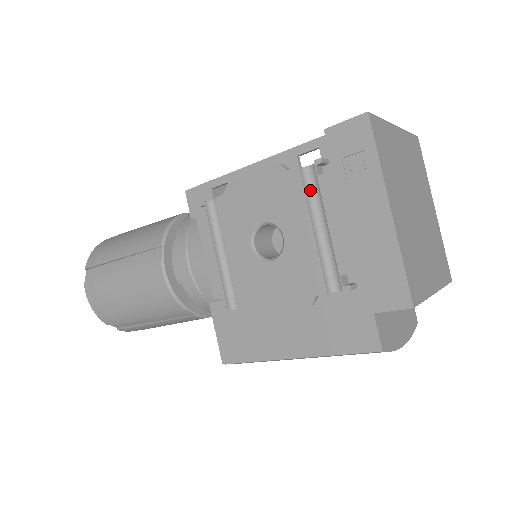
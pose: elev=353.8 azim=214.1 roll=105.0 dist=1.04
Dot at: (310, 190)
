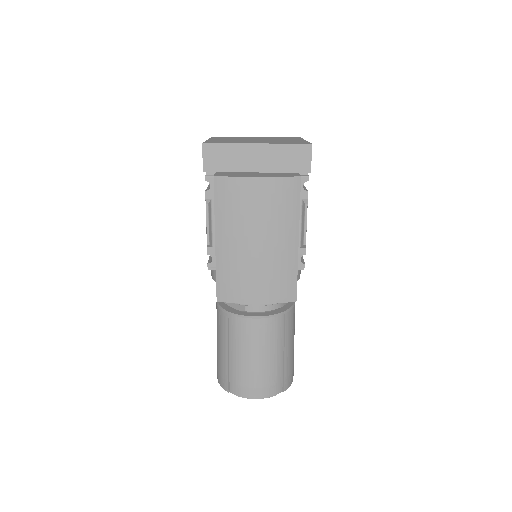
Dot at: occluded
